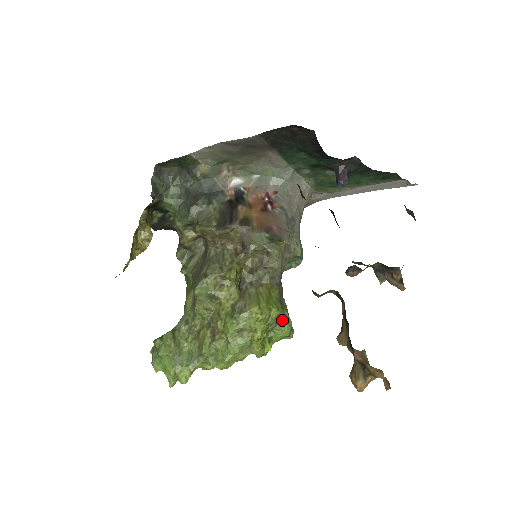
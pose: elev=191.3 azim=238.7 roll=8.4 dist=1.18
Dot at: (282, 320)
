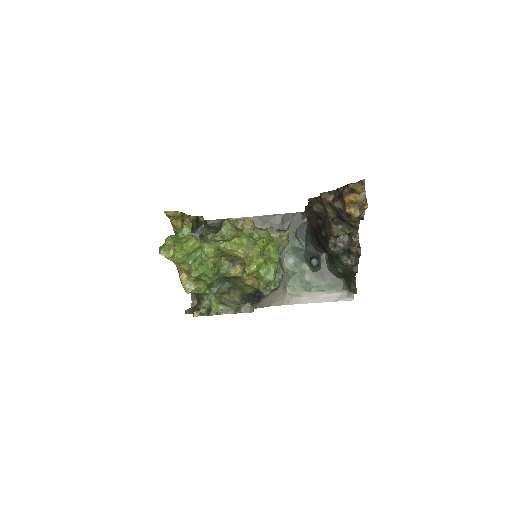
Dot at: (274, 258)
